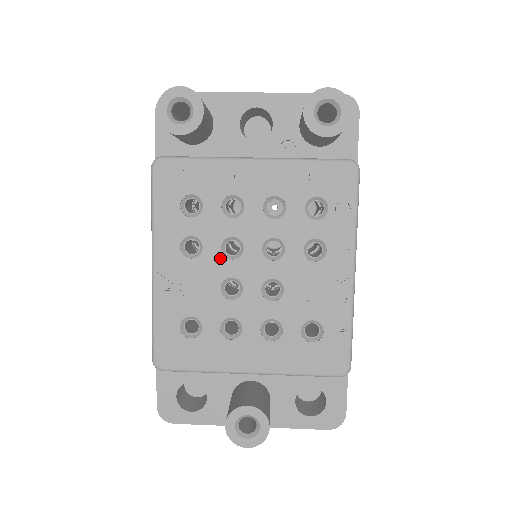
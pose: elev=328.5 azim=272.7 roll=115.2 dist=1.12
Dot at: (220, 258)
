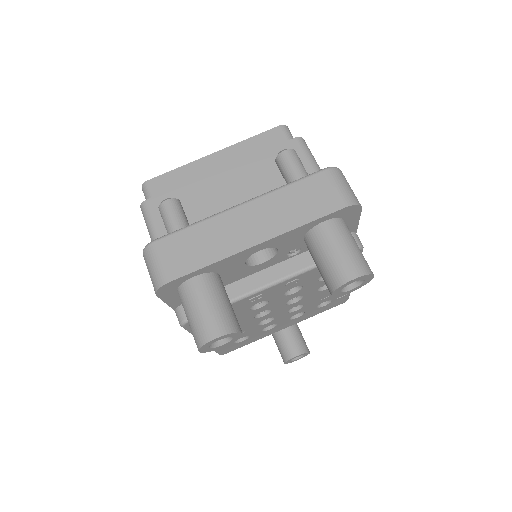
Dot at: (255, 320)
